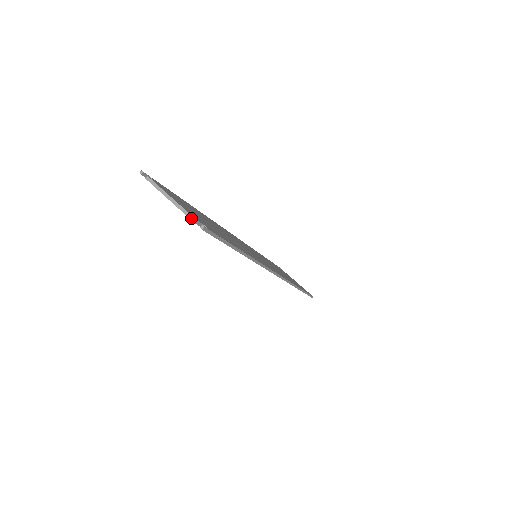
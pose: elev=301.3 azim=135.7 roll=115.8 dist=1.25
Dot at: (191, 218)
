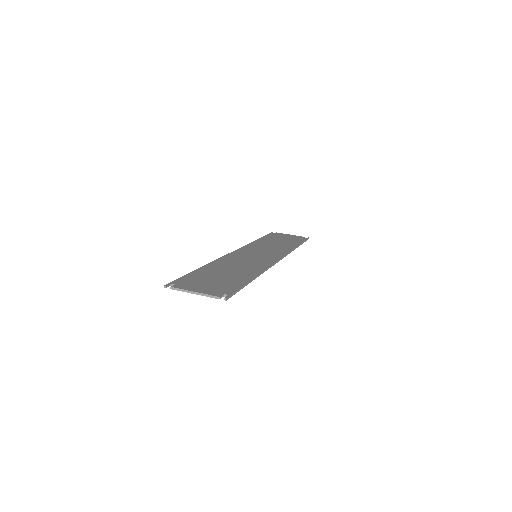
Dot at: (215, 298)
